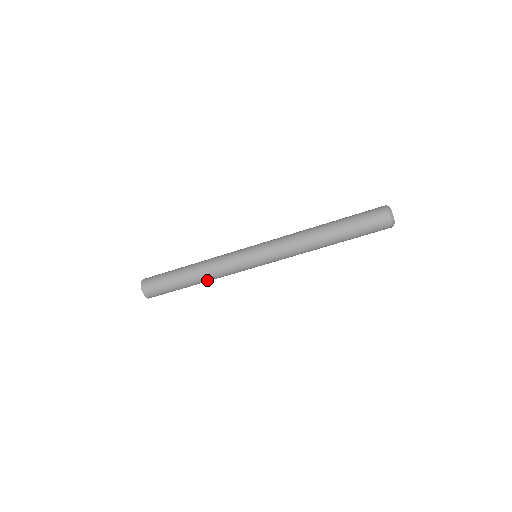
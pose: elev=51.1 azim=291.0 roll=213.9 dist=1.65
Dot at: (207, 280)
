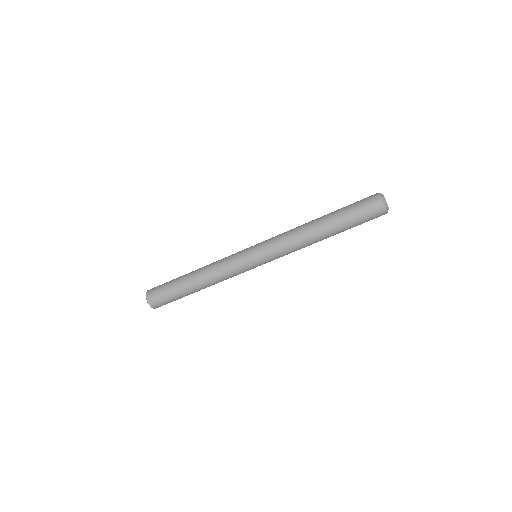
Dot at: occluded
